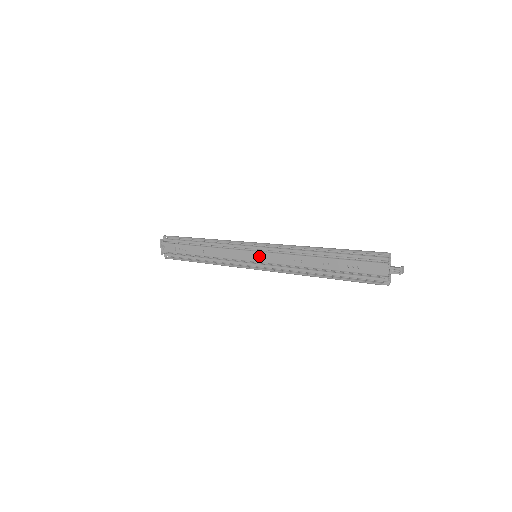
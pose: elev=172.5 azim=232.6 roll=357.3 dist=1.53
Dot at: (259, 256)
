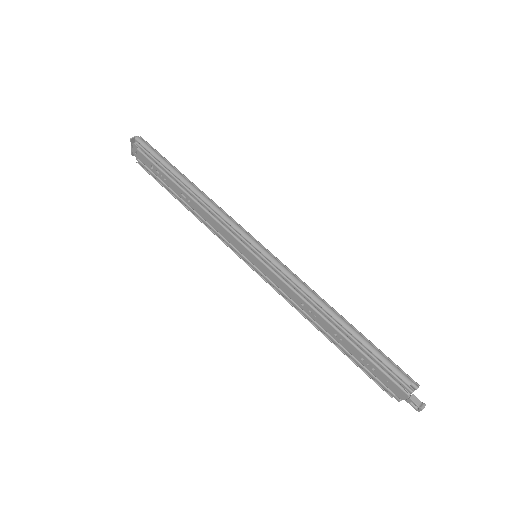
Dot at: (259, 264)
